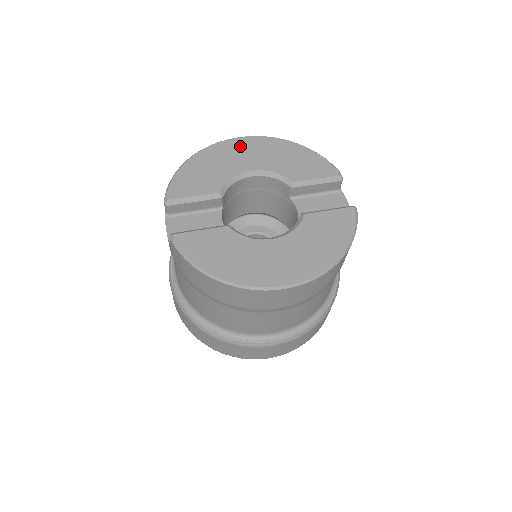
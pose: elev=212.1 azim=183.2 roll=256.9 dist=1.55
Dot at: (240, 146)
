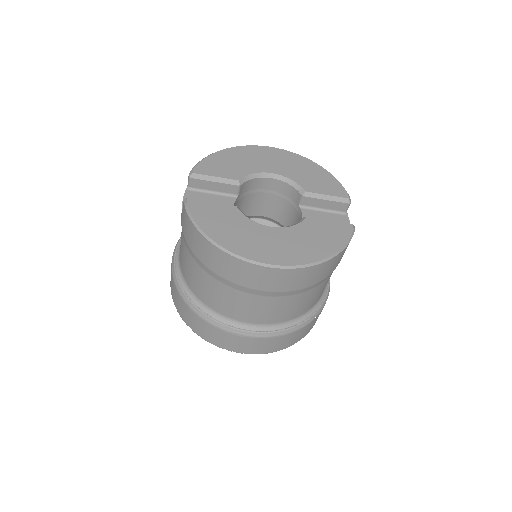
Dot at: (269, 153)
